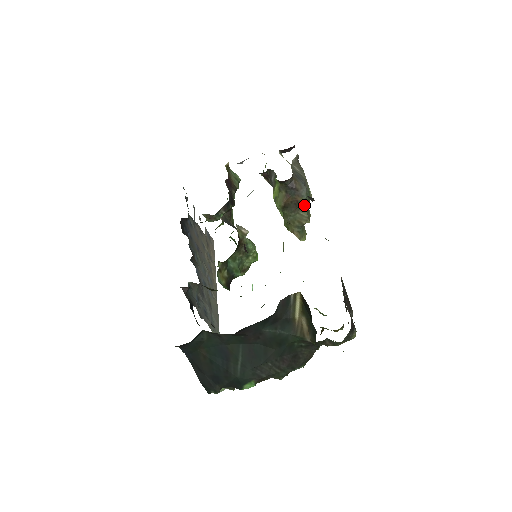
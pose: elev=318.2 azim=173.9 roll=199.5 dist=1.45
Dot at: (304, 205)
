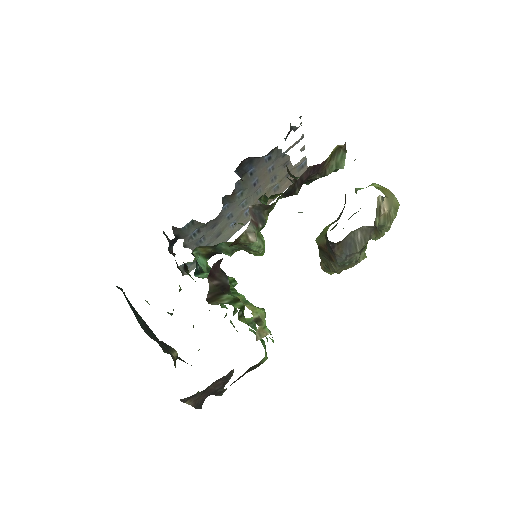
Dot at: occluded
